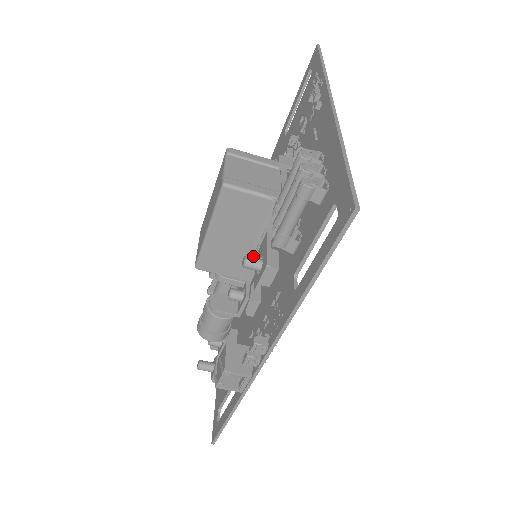
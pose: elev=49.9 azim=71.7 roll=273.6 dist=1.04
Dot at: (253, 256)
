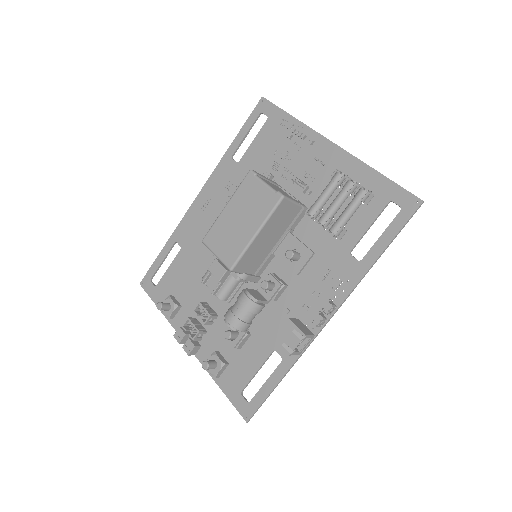
Dot at: (272, 253)
